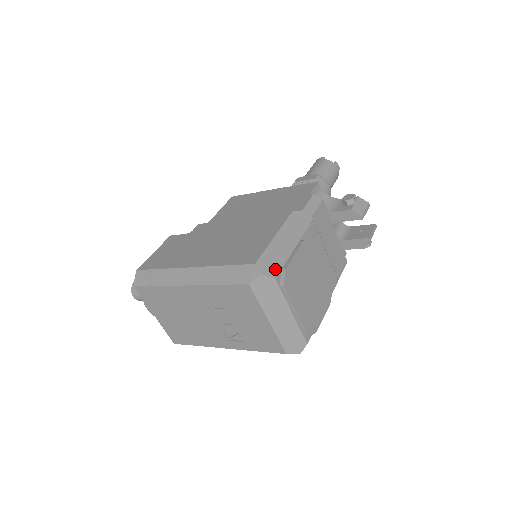
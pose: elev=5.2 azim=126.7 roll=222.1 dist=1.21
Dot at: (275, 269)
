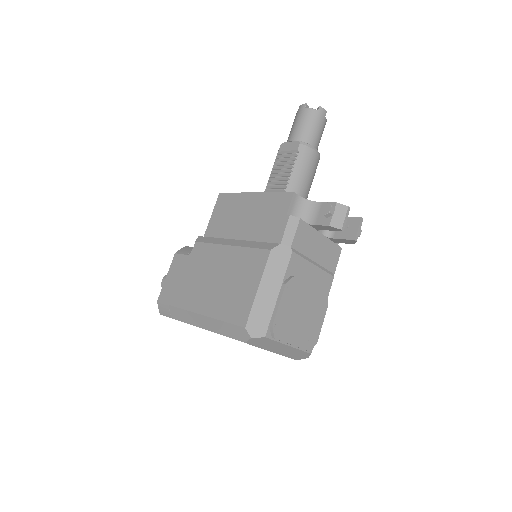
Dot at: (264, 327)
